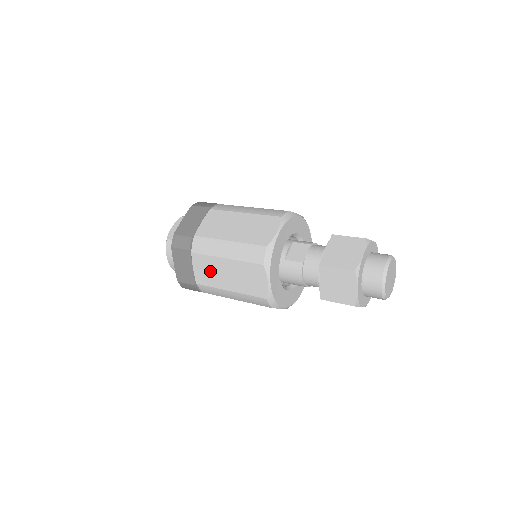
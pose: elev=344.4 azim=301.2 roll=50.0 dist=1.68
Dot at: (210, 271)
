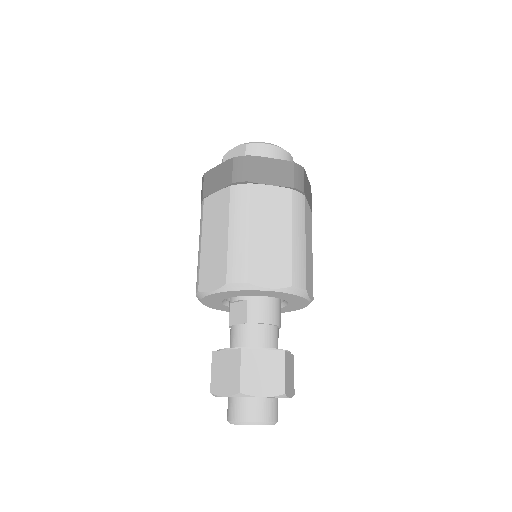
Dot at: occluded
